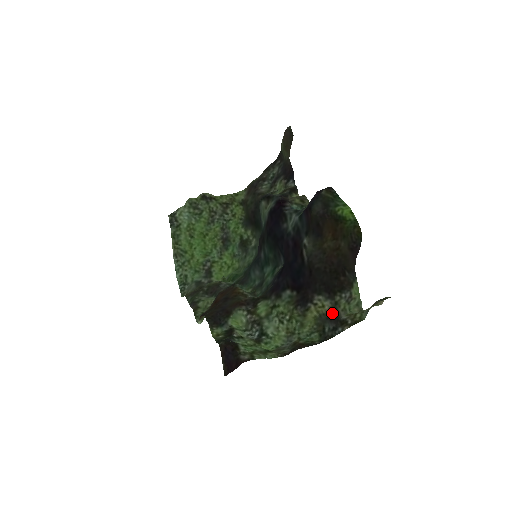
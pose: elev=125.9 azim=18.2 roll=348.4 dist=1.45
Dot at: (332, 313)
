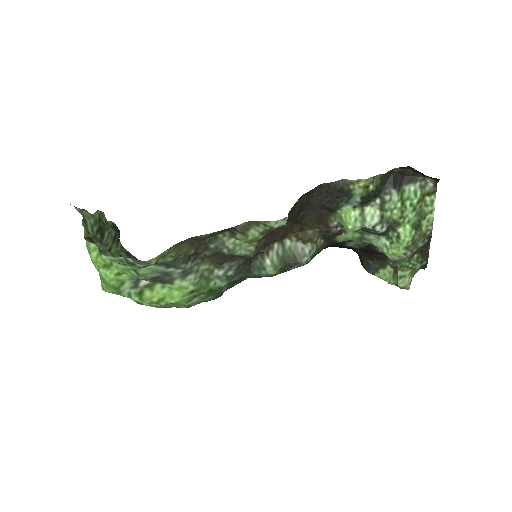
Dot at: occluded
